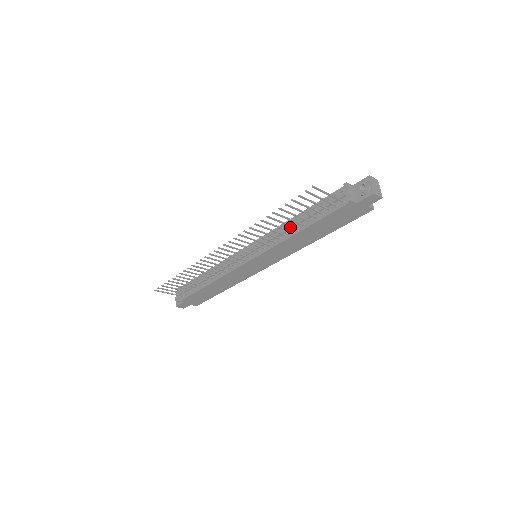
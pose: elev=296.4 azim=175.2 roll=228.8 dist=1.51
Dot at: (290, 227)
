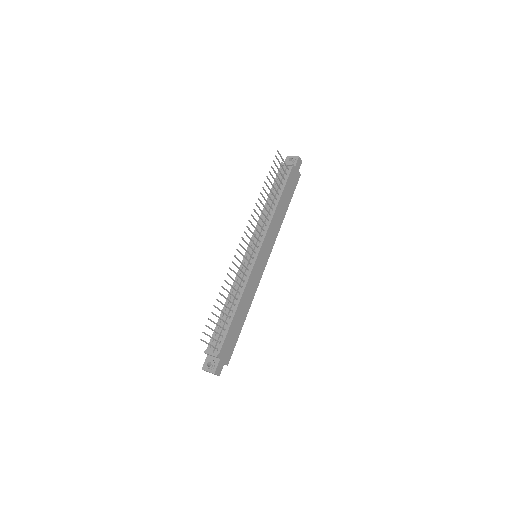
Dot at: (269, 207)
